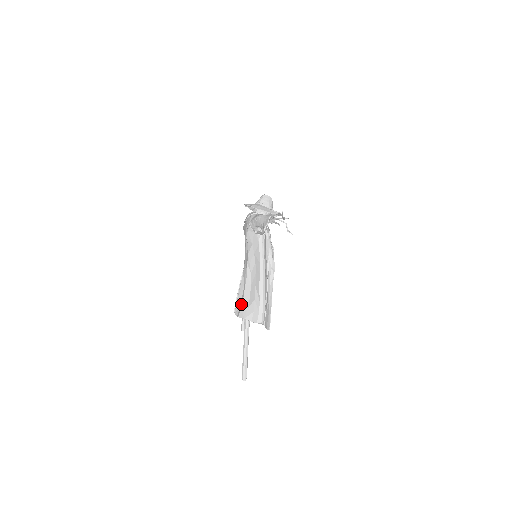
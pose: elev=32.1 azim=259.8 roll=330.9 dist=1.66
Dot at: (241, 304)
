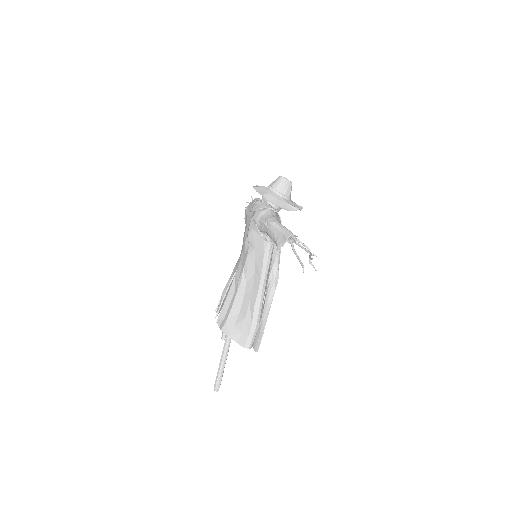
Dot at: (227, 315)
